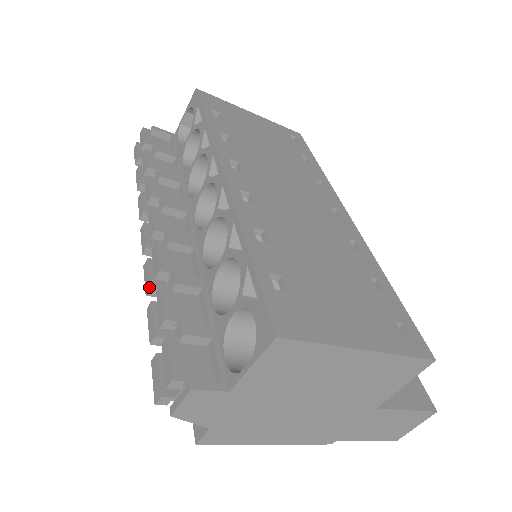
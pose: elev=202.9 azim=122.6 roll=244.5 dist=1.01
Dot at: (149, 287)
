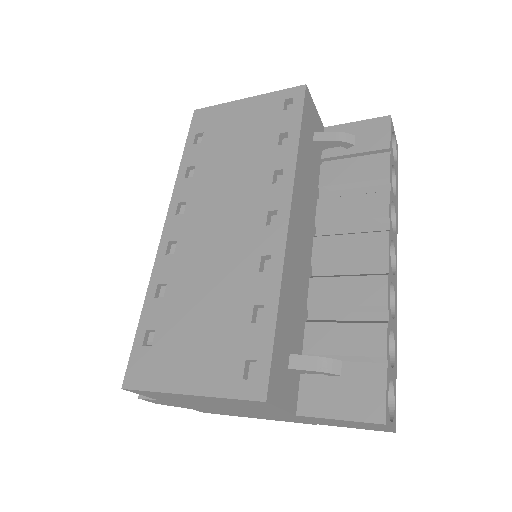
Dot at: occluded
